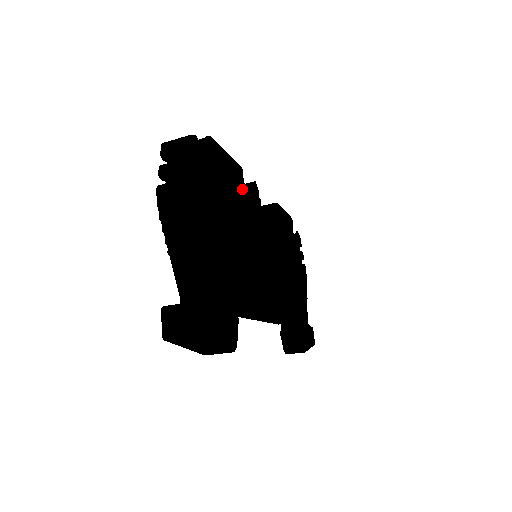
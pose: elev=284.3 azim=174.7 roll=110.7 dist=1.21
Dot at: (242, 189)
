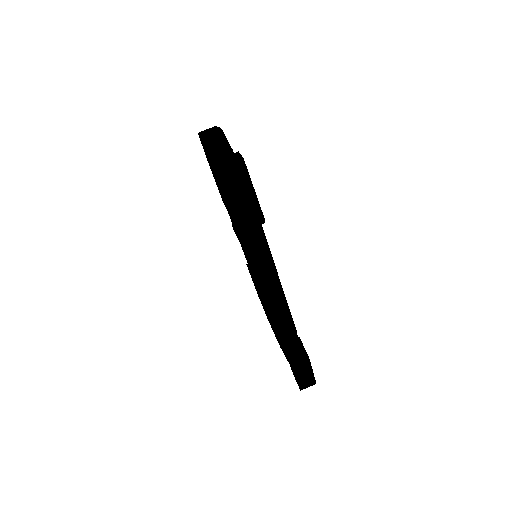
Dot at: occluded
